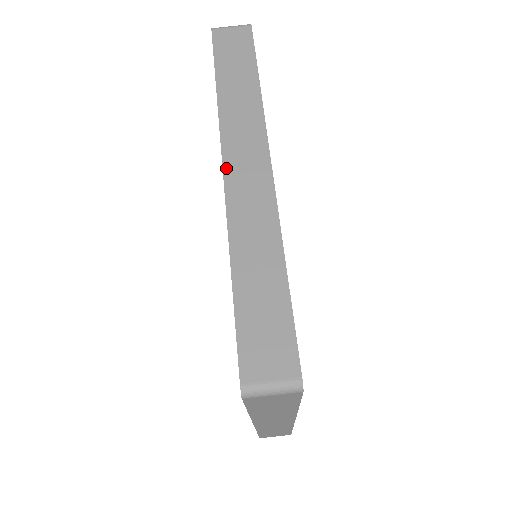
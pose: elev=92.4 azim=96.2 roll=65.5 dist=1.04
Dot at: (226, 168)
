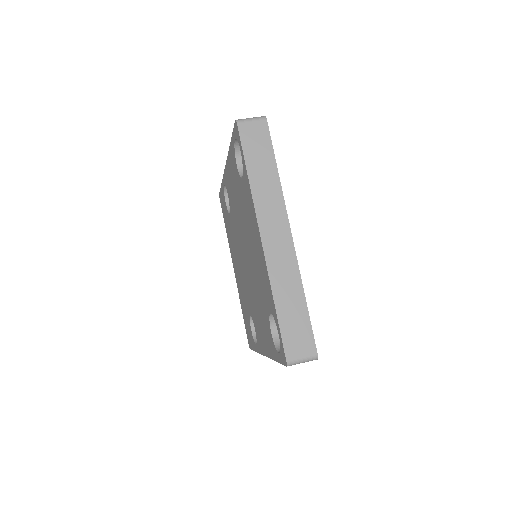
Dot at: occluded
